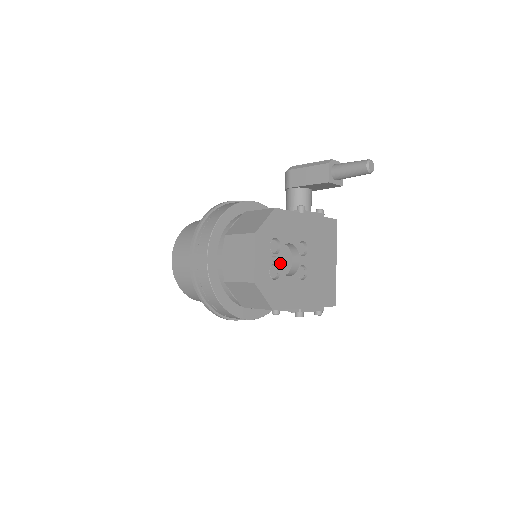
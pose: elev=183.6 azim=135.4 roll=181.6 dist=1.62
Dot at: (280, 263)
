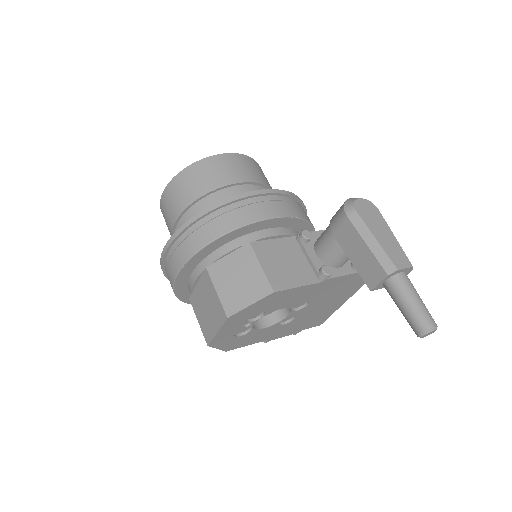
Dot at: occluded
